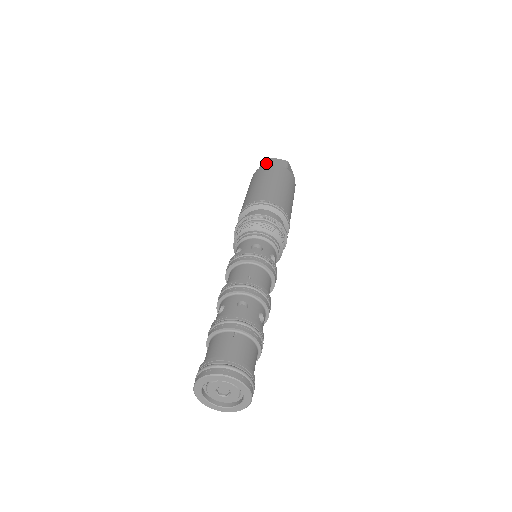
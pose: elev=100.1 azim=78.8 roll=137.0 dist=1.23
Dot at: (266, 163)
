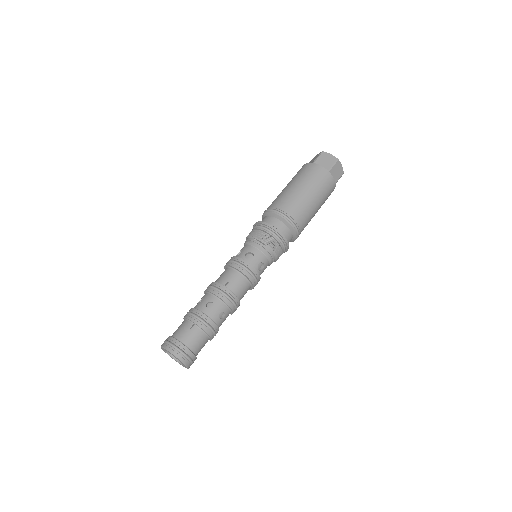
Dot at: (316, 158)
